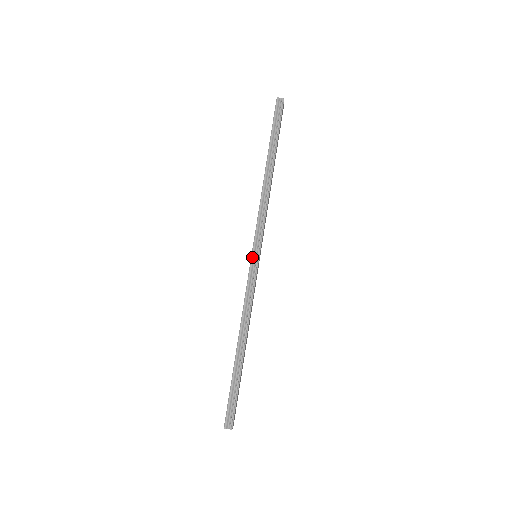
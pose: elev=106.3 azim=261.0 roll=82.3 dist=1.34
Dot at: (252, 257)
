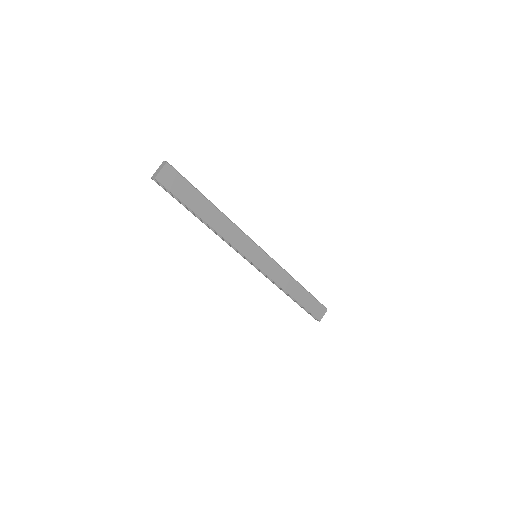
Dot at: occluded
